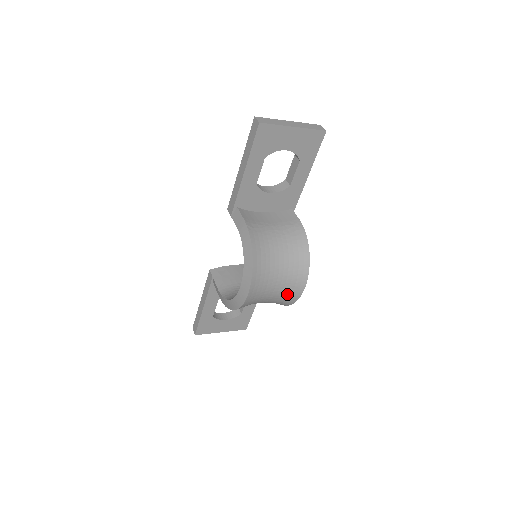
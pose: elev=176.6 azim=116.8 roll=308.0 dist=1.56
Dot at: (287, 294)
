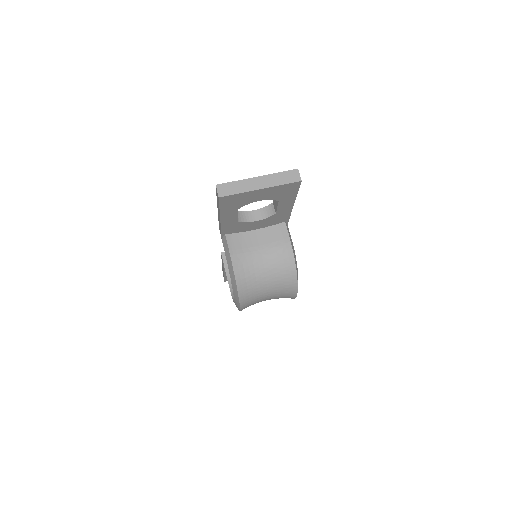
Dot at: occluded
